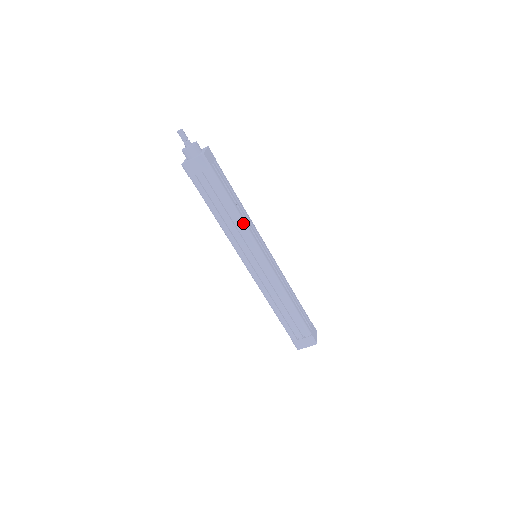
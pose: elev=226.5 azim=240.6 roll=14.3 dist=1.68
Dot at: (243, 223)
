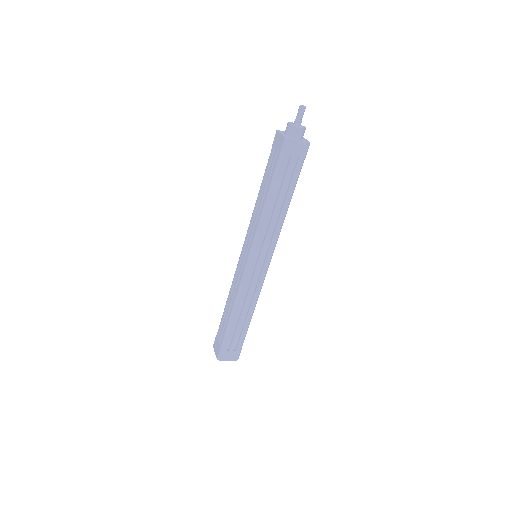
Dot at: occluded
